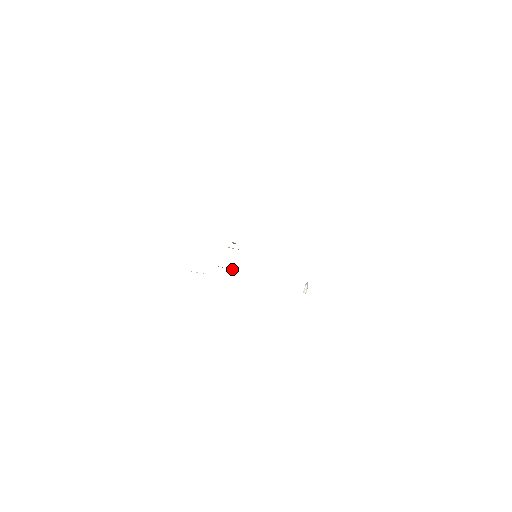
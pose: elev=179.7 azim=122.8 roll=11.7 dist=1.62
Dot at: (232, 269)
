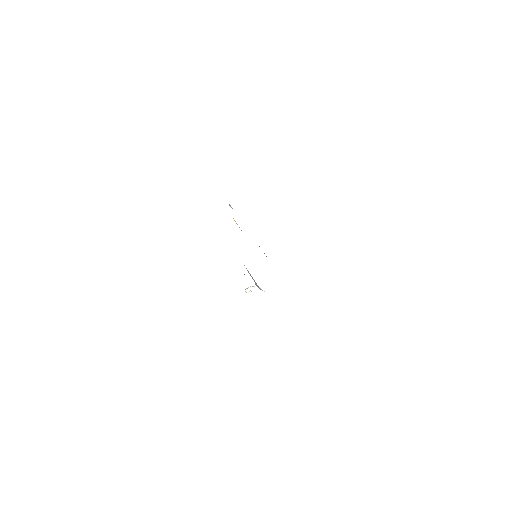
Dot at: (260, 288)
